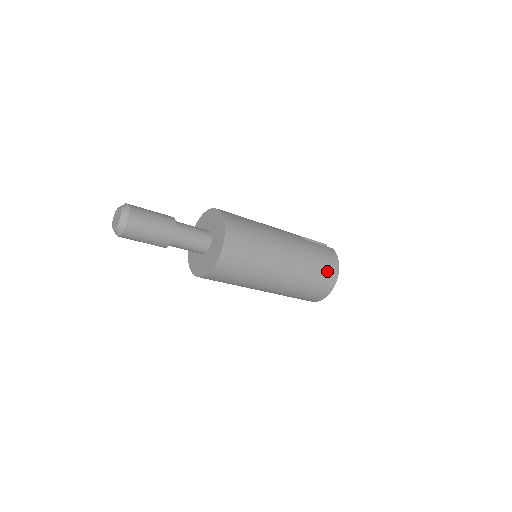
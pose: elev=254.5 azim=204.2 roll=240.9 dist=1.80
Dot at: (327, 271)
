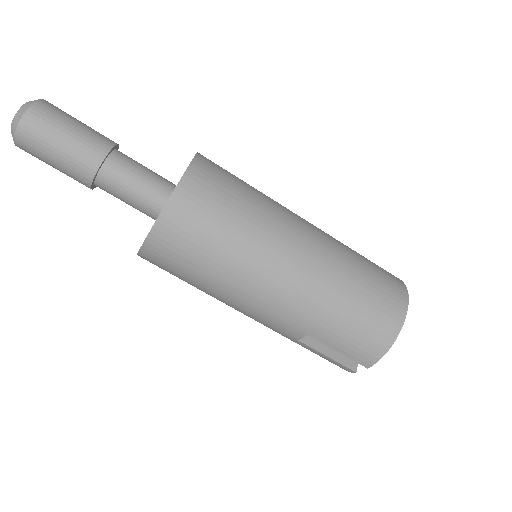
Dot at: (384, 275)
